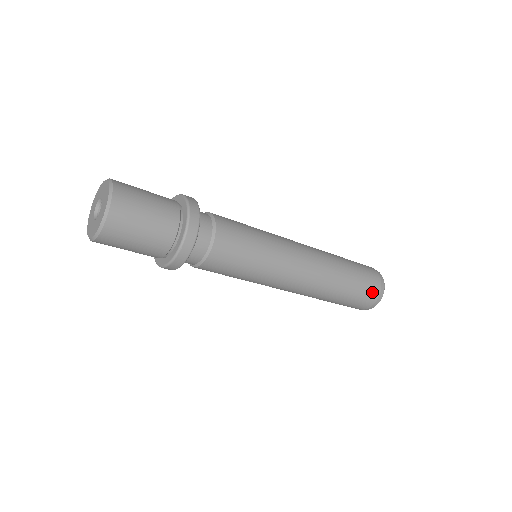
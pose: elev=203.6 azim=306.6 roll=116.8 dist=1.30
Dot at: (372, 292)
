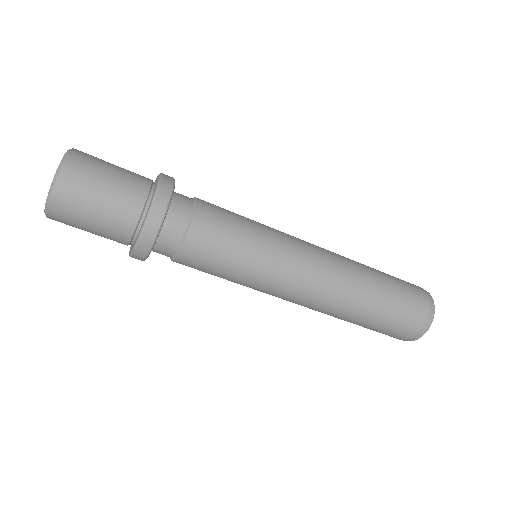
Dot at: (418, 303)
